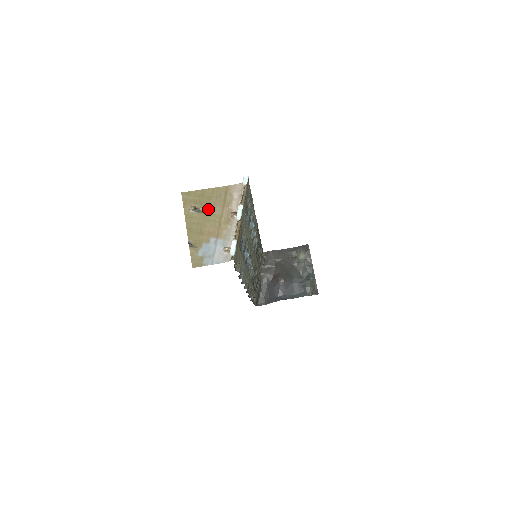
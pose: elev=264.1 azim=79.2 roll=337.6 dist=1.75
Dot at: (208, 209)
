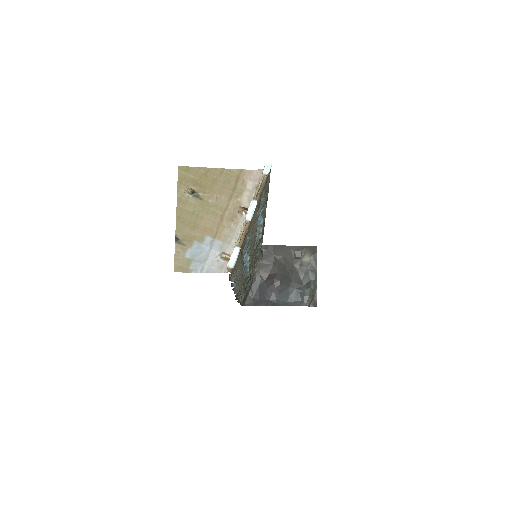
Dot at: (210, 196)
